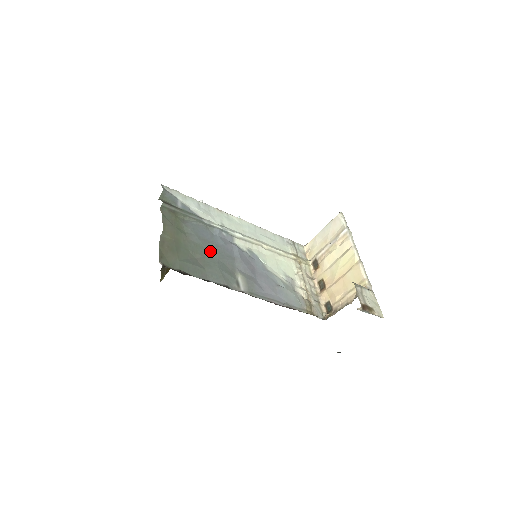
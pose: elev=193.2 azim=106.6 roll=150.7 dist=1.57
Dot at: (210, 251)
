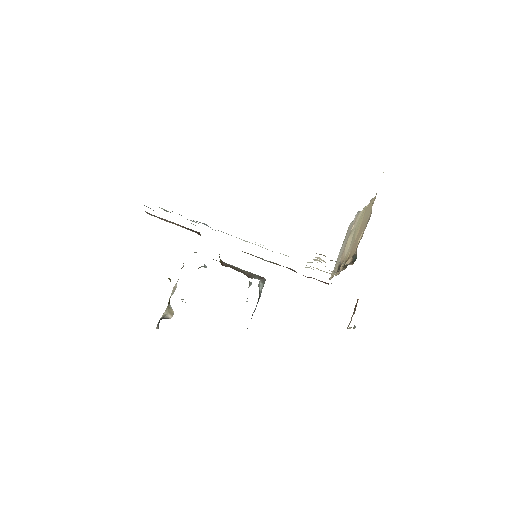
Dot at: occluded
